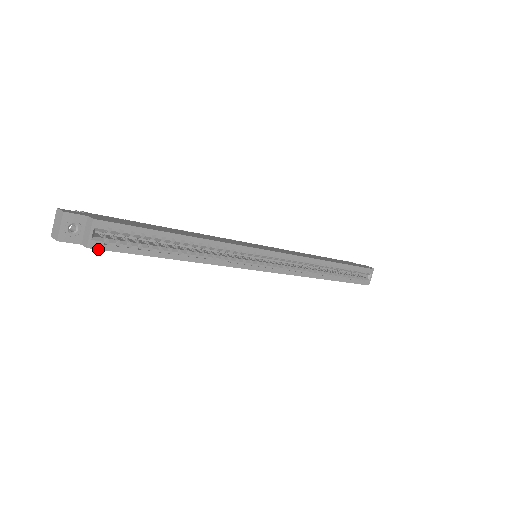
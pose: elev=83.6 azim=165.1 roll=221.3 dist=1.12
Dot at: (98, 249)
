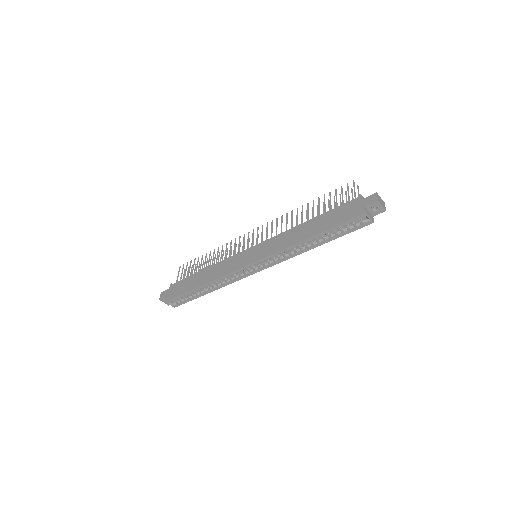
Dot at: occluded
